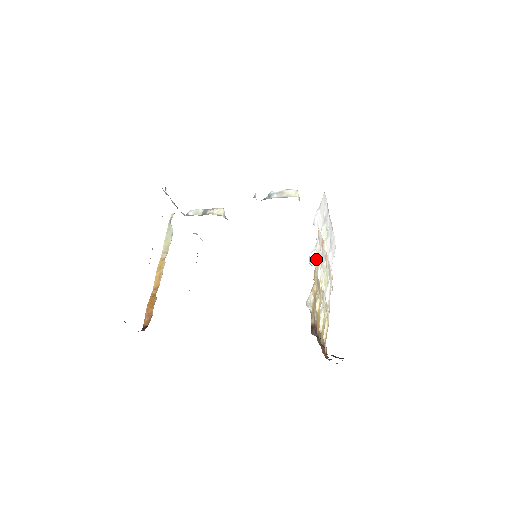
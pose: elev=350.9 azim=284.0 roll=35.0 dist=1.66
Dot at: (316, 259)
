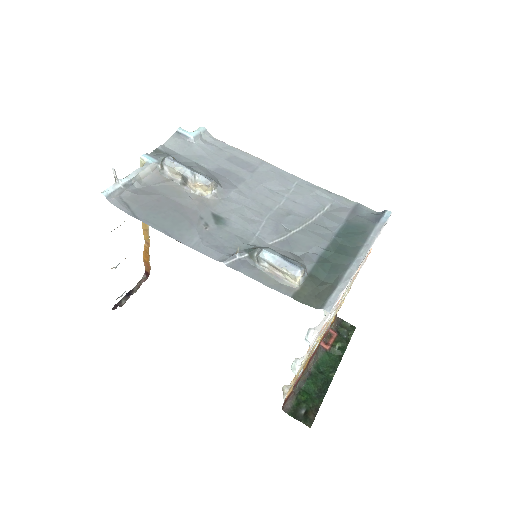
Dot at: (302, 361)
